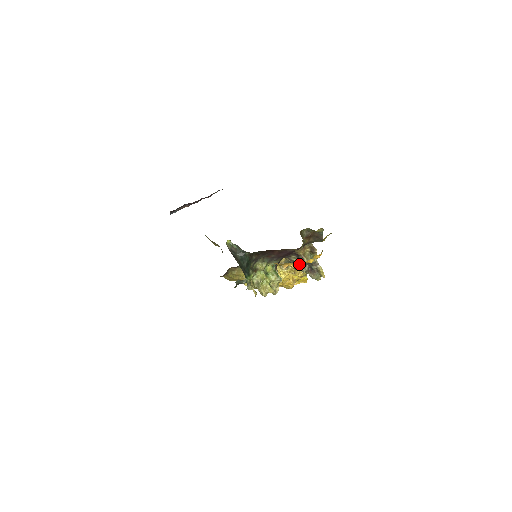
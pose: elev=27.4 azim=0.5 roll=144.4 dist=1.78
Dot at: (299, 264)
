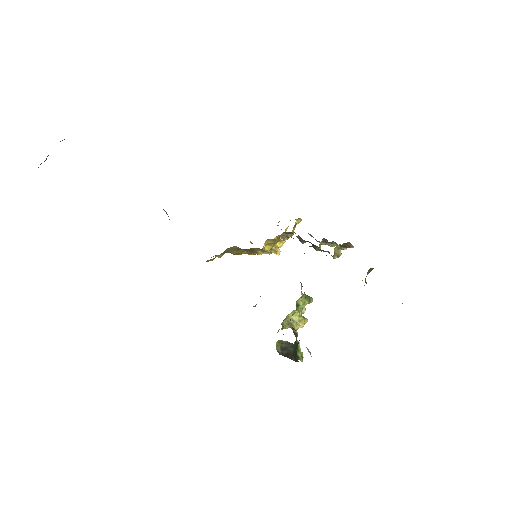
Dot at: (314, 246)
